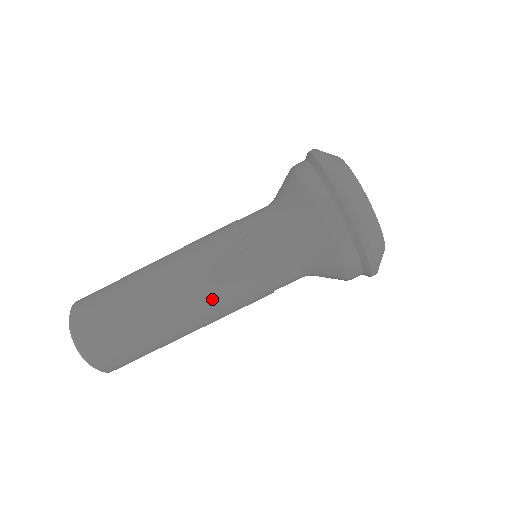
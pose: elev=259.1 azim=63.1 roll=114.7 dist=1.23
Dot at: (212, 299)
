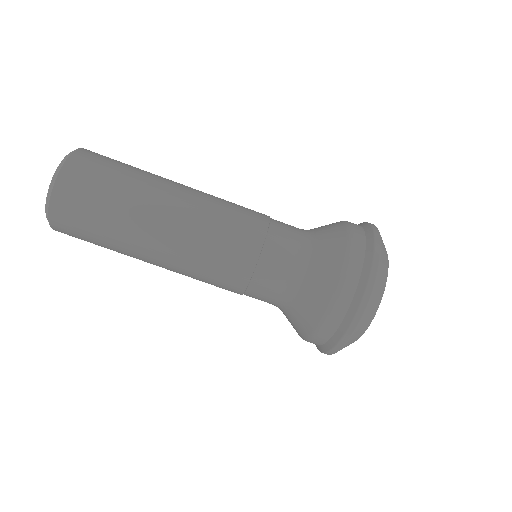
Dot at: (193, 272)
